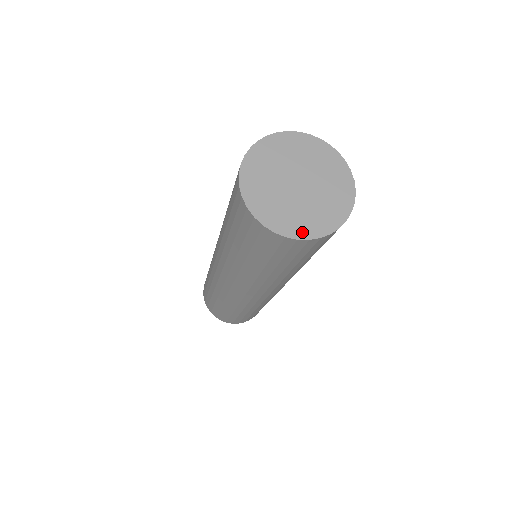
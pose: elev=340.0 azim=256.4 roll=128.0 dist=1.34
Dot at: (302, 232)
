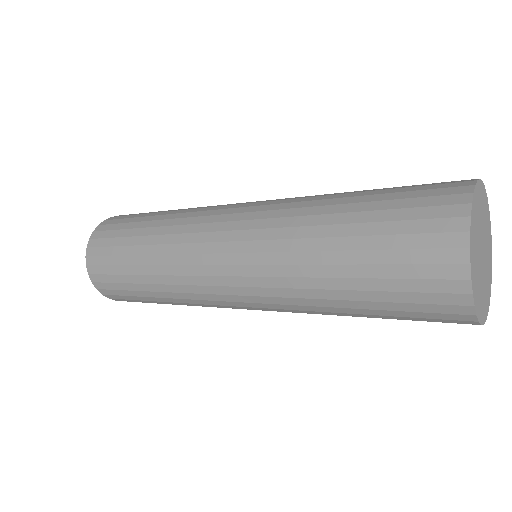
Dot at: (480, 313)
